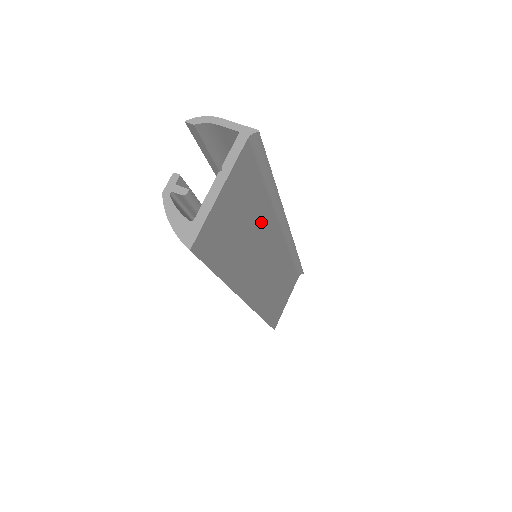
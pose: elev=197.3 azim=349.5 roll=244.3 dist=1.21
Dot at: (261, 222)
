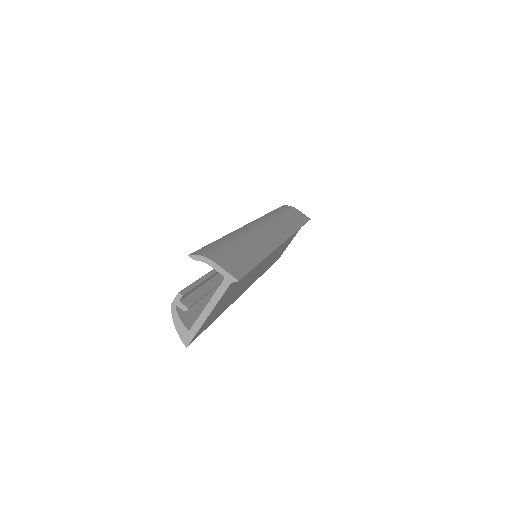
Dot at: (252, 271)
